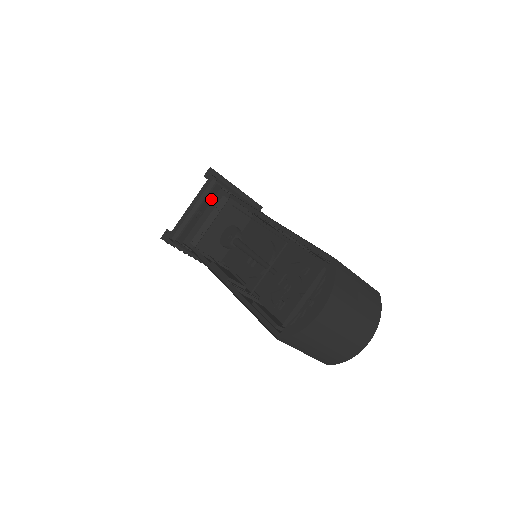
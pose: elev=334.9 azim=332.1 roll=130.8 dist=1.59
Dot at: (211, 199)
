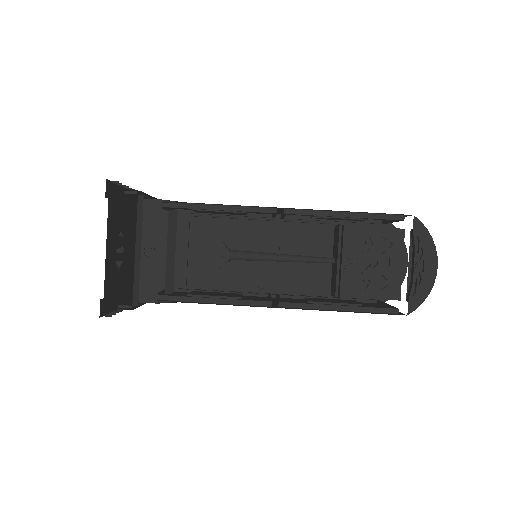
Dot at: (158, 223)
